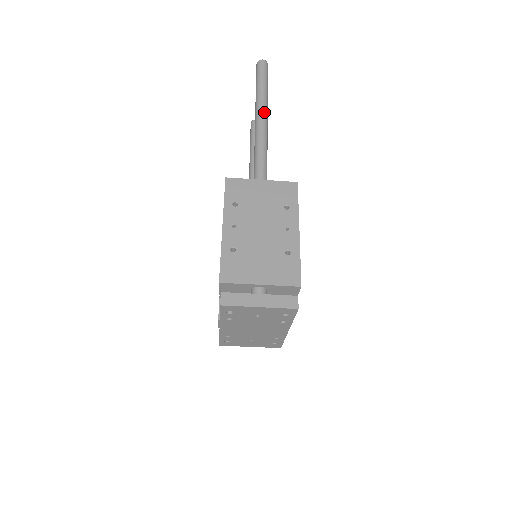
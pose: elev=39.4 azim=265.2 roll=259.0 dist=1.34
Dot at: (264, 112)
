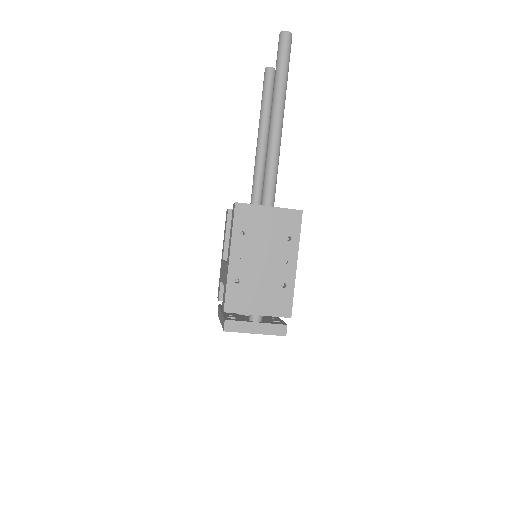
Dot at: (280, 114)
